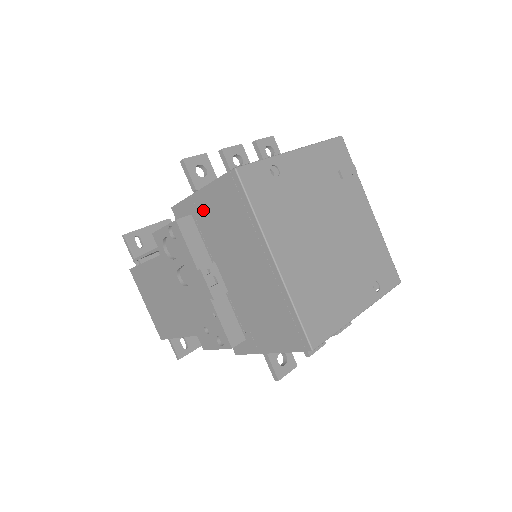
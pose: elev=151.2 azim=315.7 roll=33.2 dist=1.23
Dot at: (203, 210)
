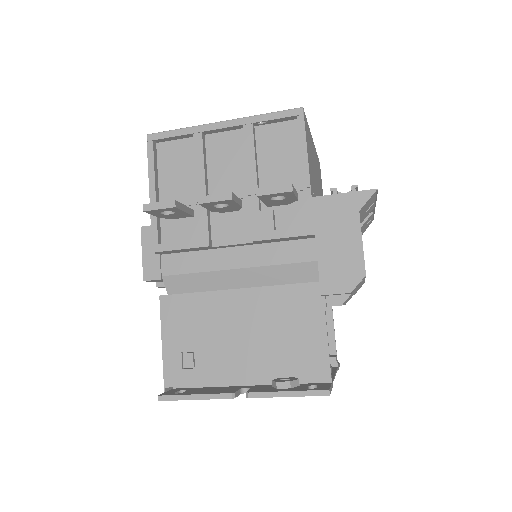
Dot at: occluded
